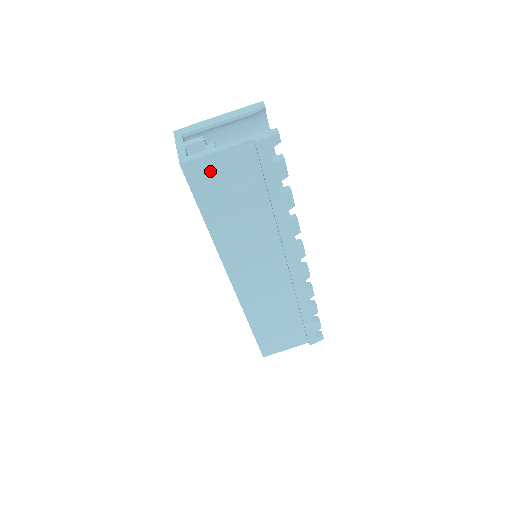
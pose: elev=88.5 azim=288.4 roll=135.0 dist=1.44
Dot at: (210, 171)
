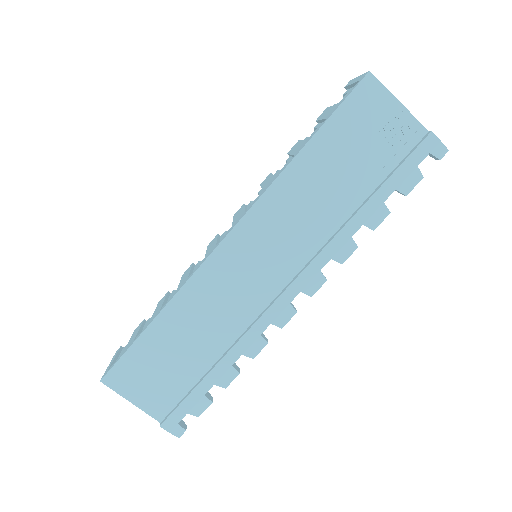
Dot at: (375, 109)
